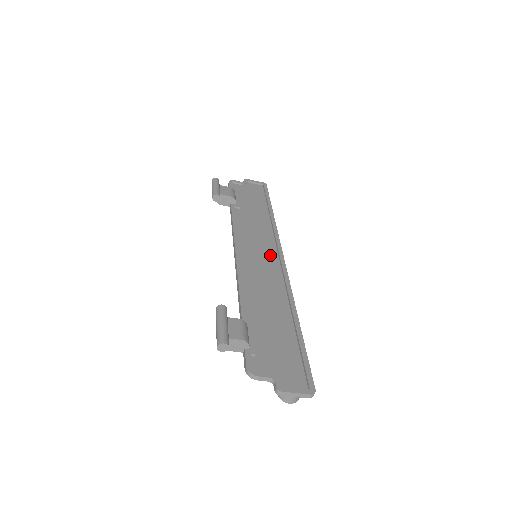
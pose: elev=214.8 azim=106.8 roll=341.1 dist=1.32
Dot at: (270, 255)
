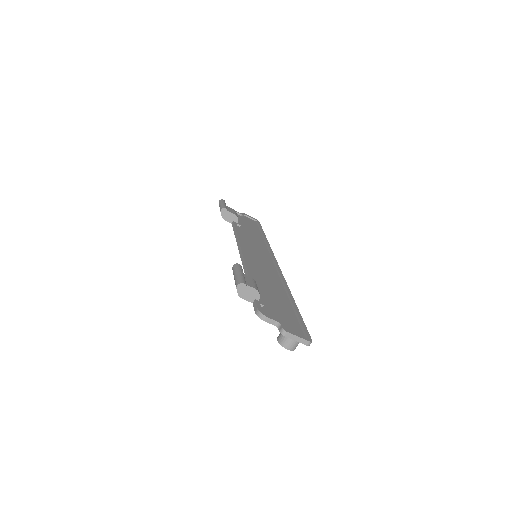
Dot at: (267, 259)
